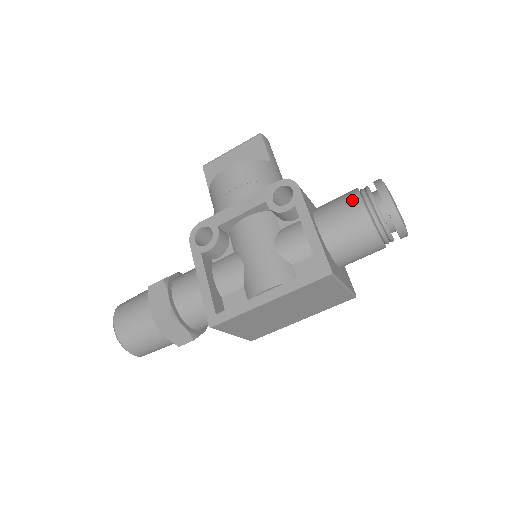
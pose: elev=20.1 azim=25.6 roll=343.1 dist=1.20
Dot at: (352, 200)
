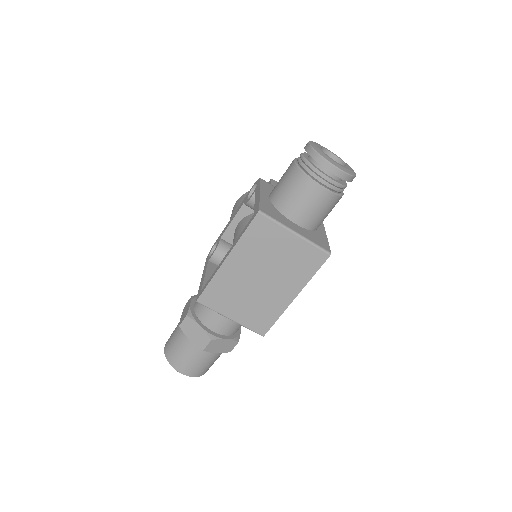
Dot at: occluded
